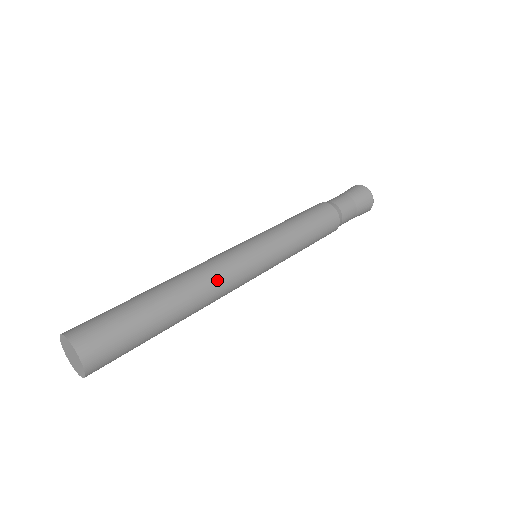
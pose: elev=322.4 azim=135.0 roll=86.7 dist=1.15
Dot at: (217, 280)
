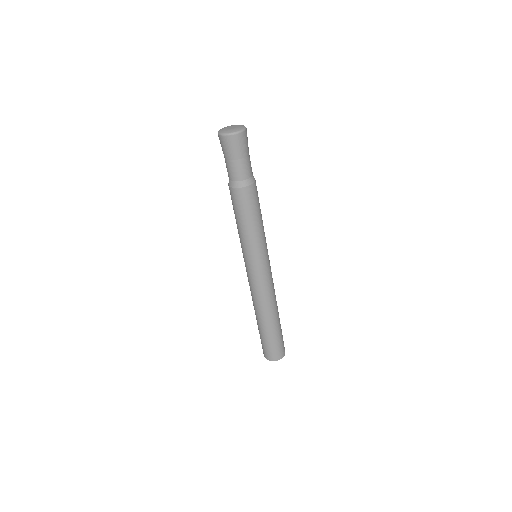
Dot at: (273, 294)
